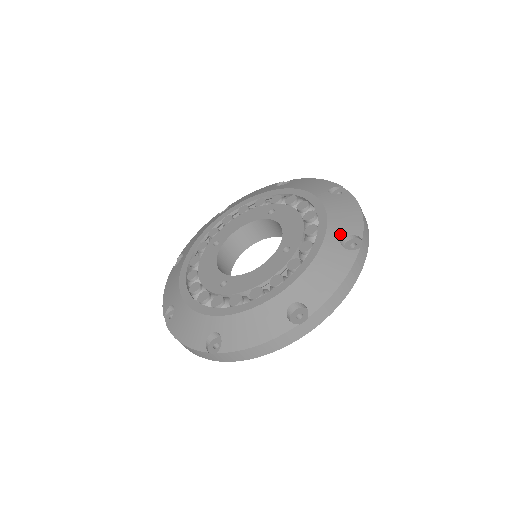
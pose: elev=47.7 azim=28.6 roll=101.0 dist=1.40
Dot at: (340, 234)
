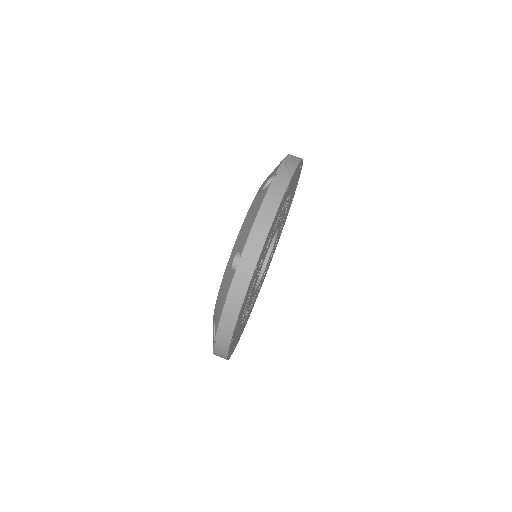
Dot at: occluded
